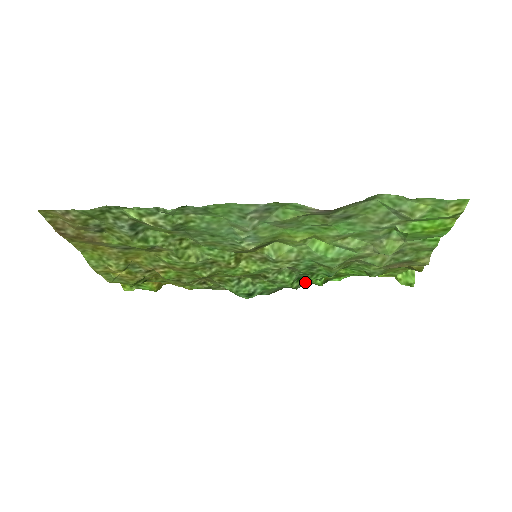
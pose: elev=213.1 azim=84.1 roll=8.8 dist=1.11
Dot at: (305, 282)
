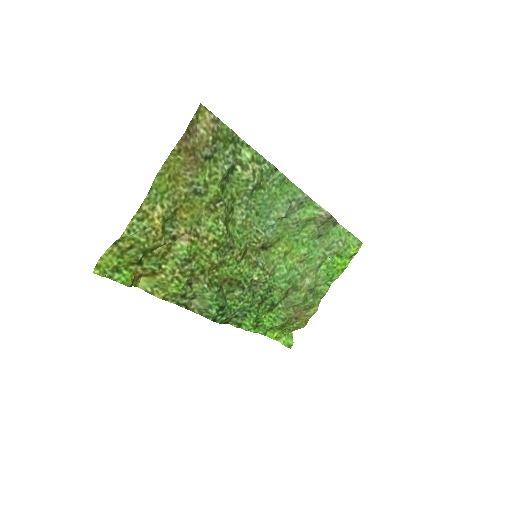
Dot at: occluded
